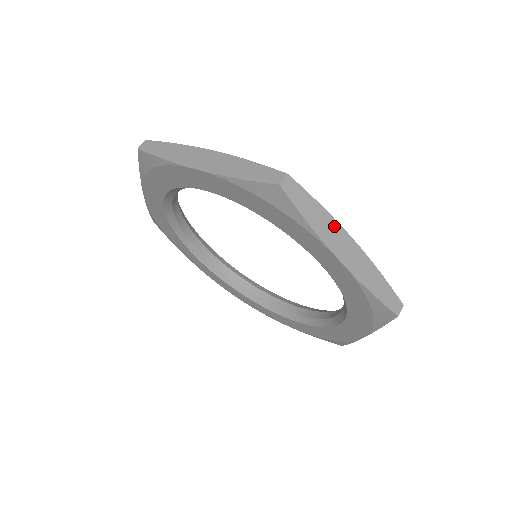
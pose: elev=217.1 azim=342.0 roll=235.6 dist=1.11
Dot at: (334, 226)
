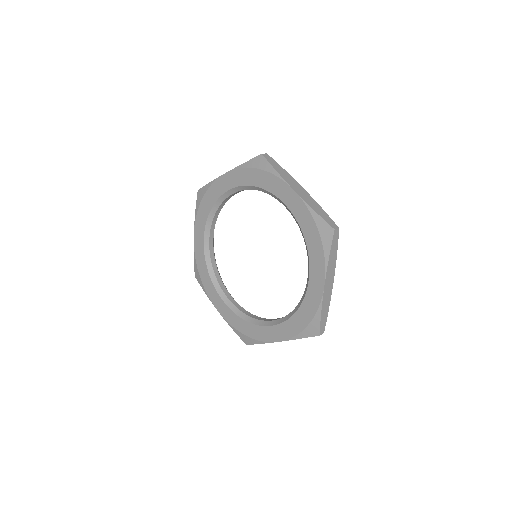
Dot at: (291, 179)
